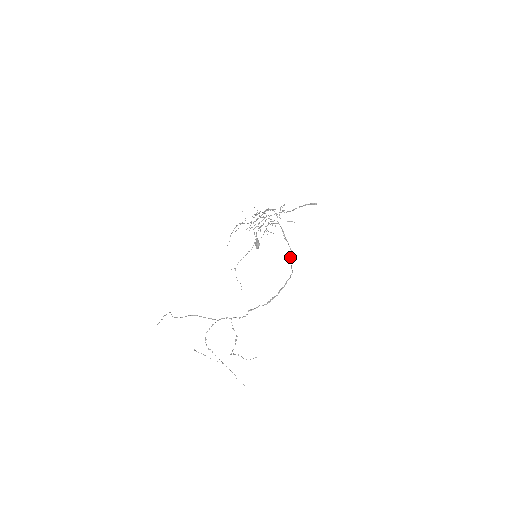
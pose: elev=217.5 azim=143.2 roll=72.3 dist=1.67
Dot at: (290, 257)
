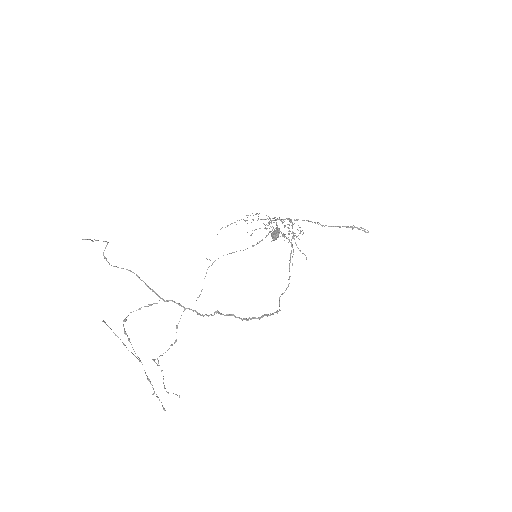
Dot at: (282, 293)
